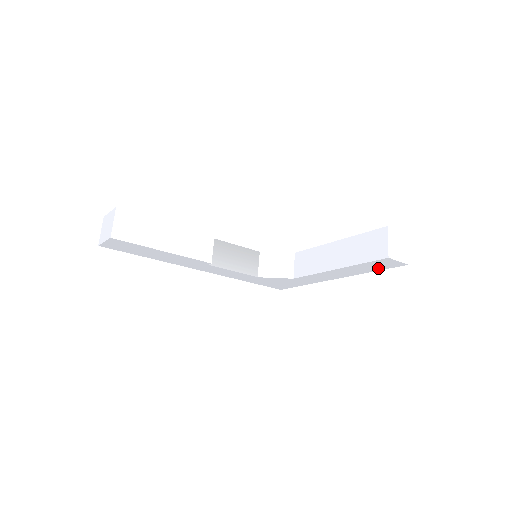
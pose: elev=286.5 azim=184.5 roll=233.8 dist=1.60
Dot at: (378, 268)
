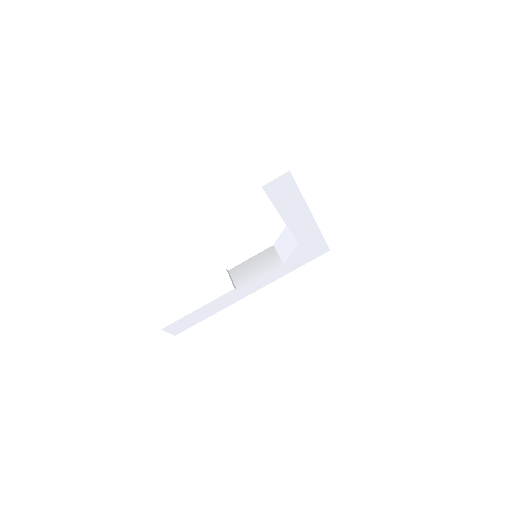
Dot at: (292, 190)
